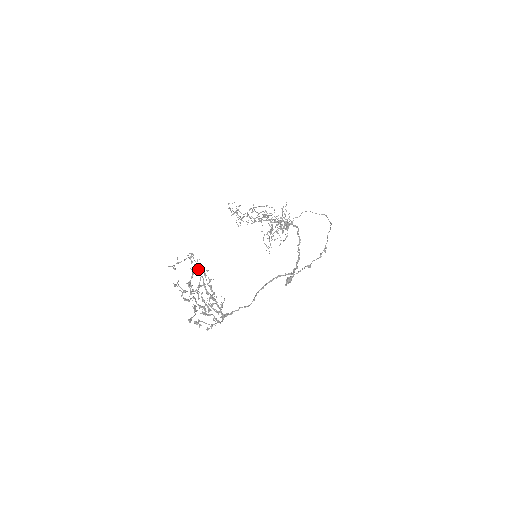
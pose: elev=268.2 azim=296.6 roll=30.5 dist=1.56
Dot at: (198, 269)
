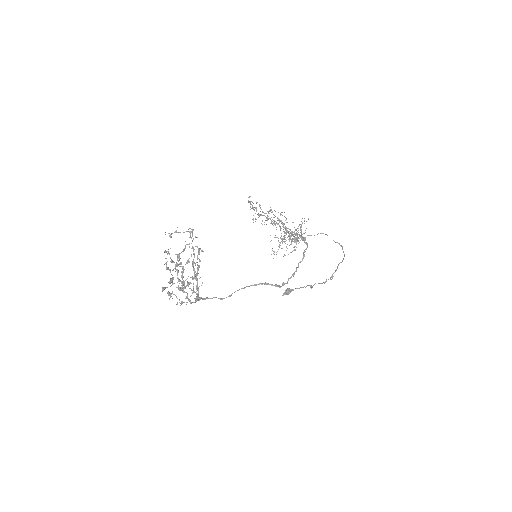
Dot at: occluded
